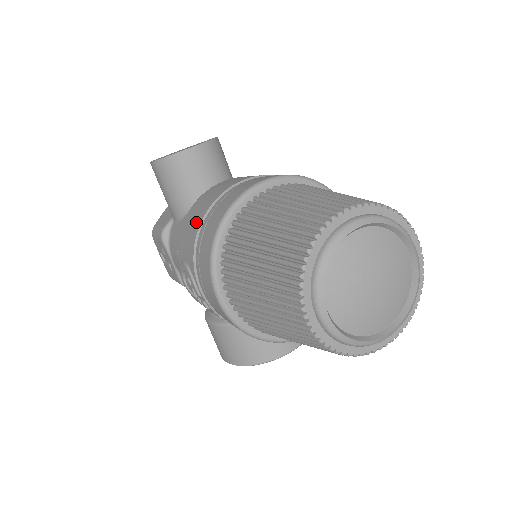
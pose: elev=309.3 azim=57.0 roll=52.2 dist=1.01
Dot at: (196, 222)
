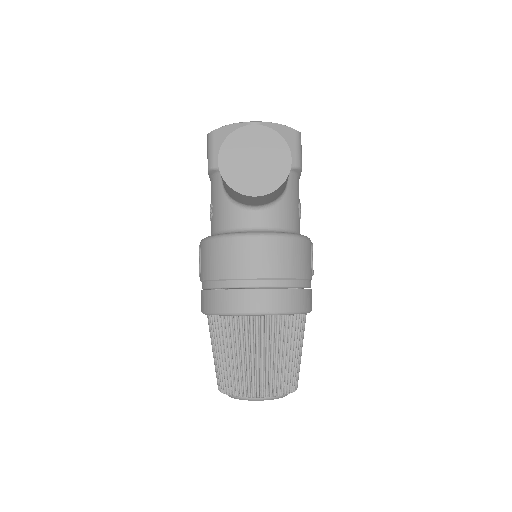
Dot at: (214, 270)
